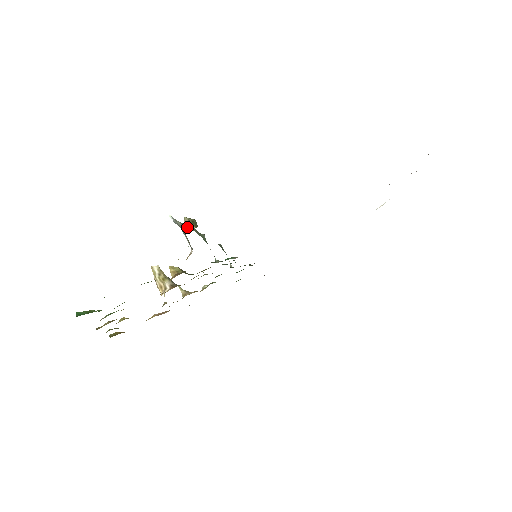
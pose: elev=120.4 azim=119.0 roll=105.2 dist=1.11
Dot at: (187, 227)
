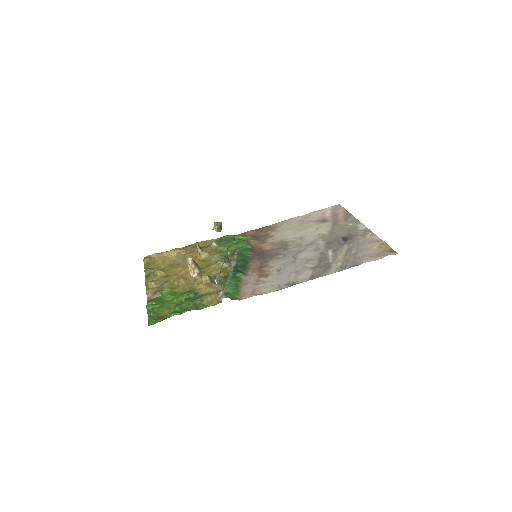
Dot at: (221, 268)
